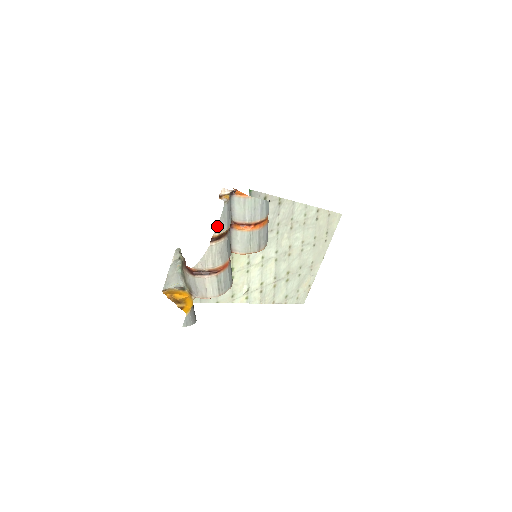
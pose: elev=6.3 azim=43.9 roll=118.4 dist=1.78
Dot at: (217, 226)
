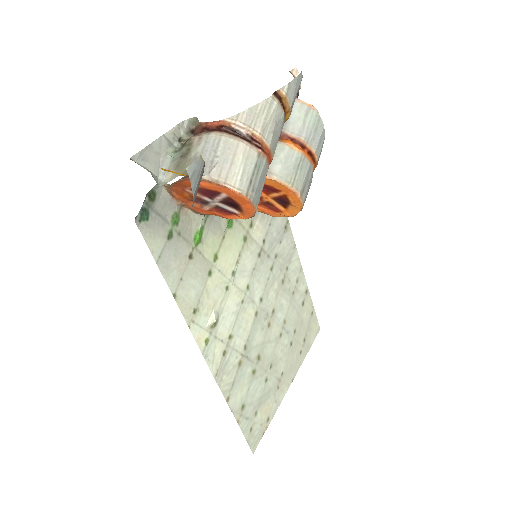
Dot at: (288, 83)
